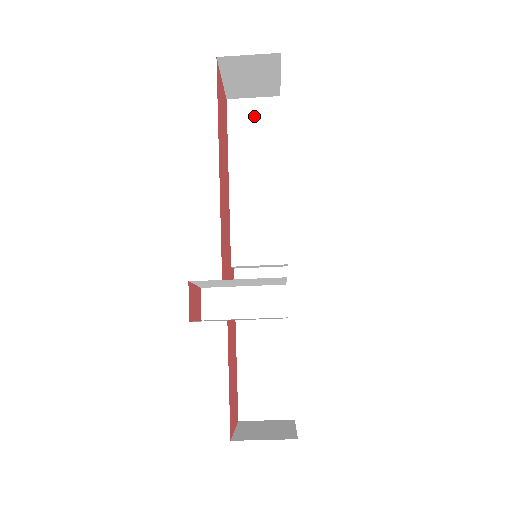
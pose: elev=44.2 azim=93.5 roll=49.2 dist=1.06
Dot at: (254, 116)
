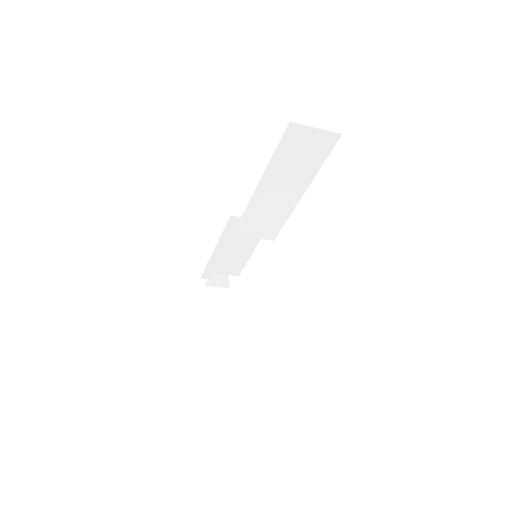
Dot at: (307, 144)
